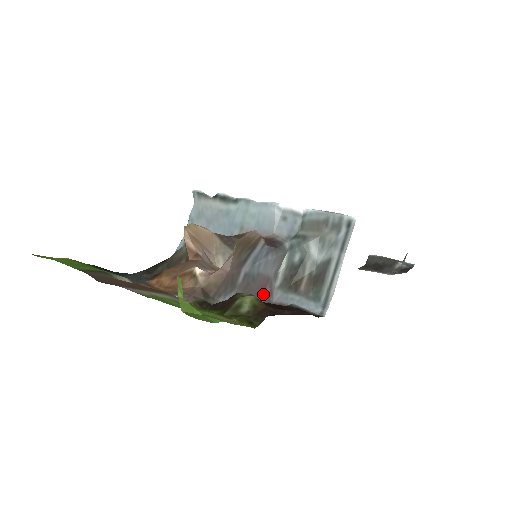
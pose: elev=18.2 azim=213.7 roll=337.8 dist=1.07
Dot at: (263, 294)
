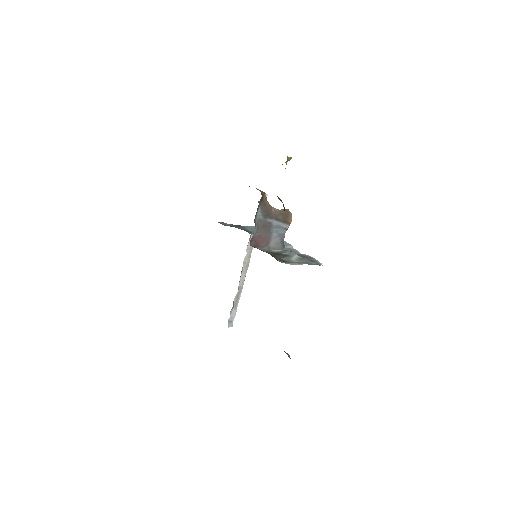
Dot at: (260, 242)
